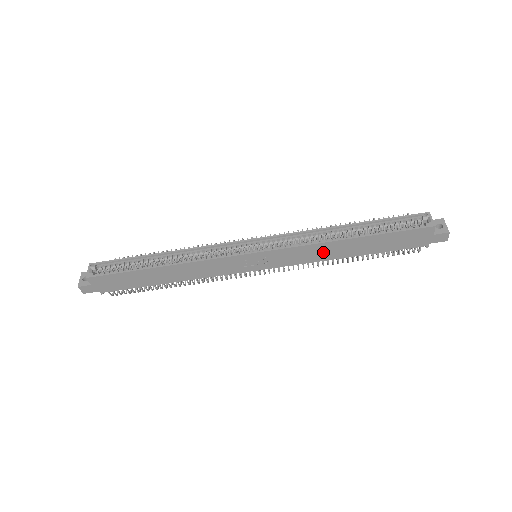
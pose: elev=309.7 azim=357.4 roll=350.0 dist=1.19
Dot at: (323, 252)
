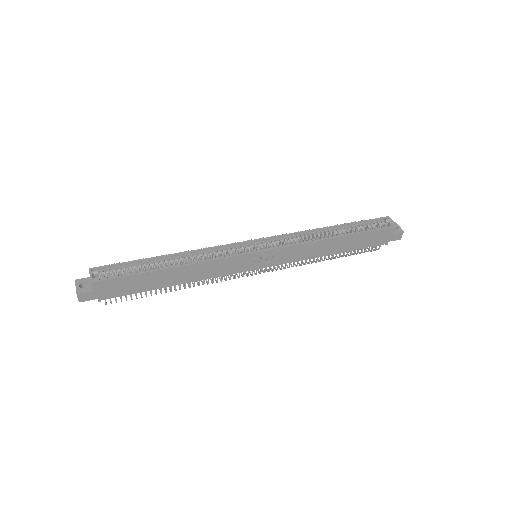
Dot at: (315, 250)
